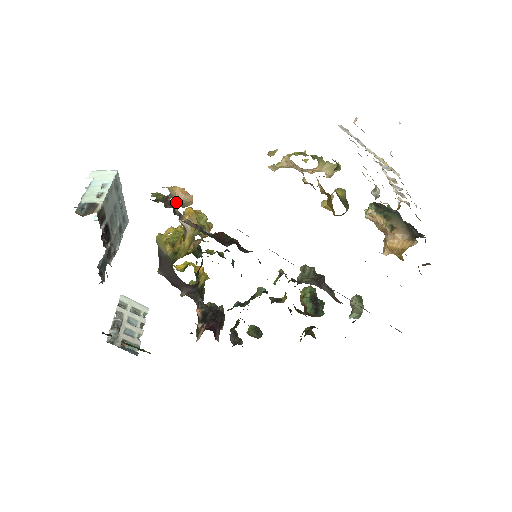
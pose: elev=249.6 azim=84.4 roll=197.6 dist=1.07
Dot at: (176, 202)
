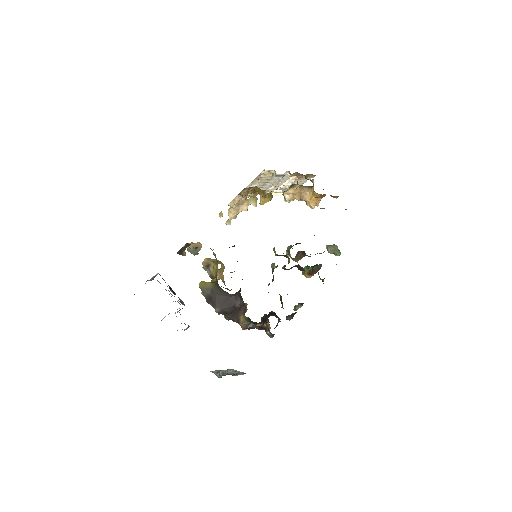
Dot at: (193, 249)
